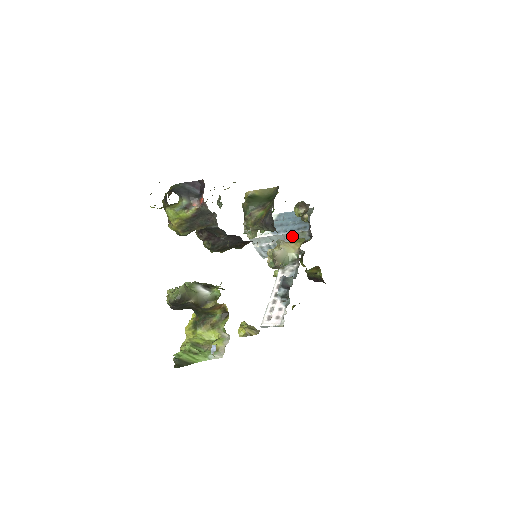
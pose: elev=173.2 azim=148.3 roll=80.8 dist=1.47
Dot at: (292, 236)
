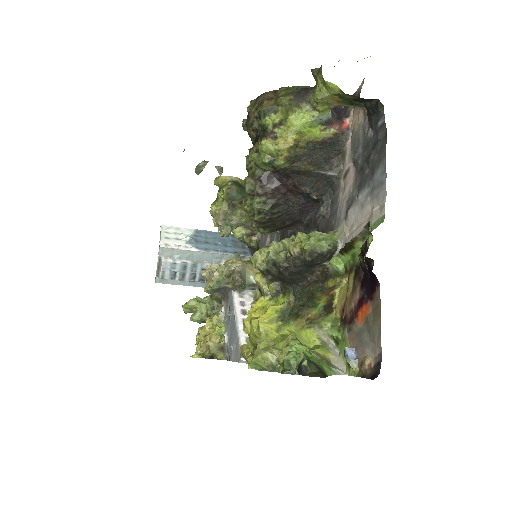
Dot at: (226, 259)
